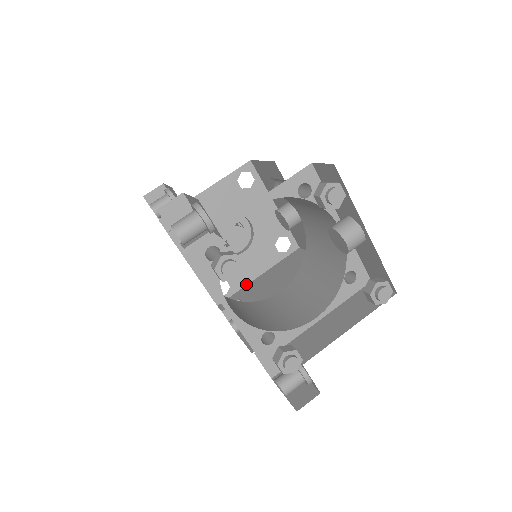
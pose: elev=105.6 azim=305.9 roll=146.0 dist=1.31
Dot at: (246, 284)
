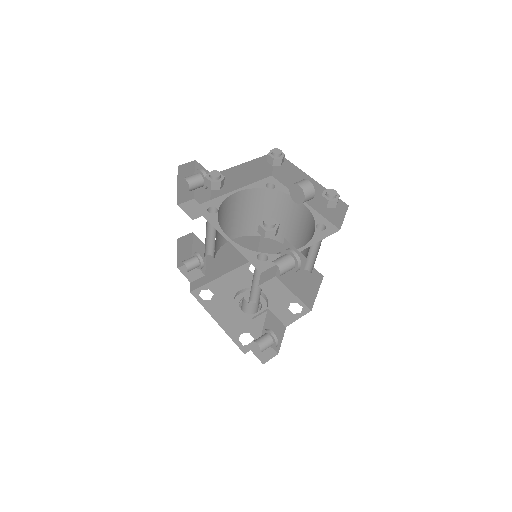
Dot at: occluded
